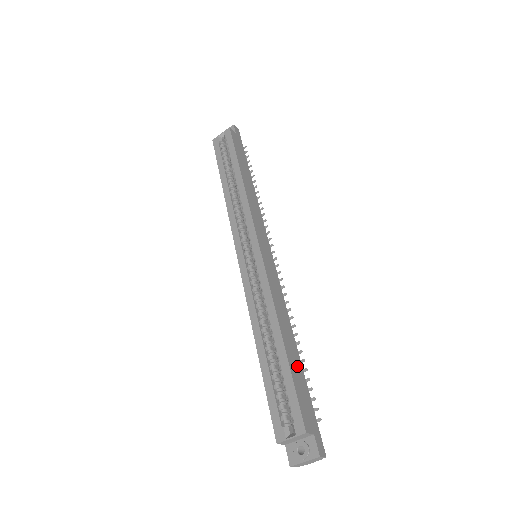
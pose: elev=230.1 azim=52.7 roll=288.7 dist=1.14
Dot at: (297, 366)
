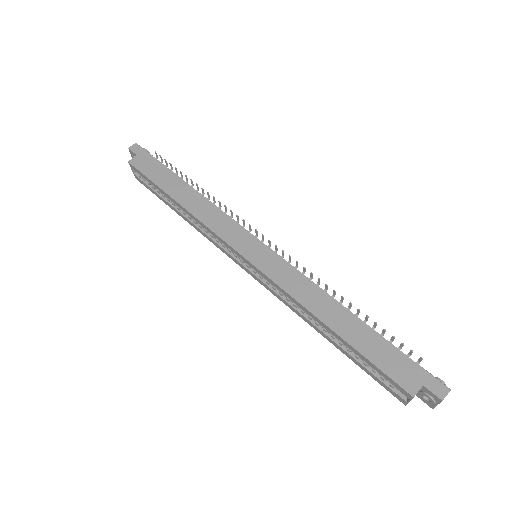
Dot at: (364, 336)
